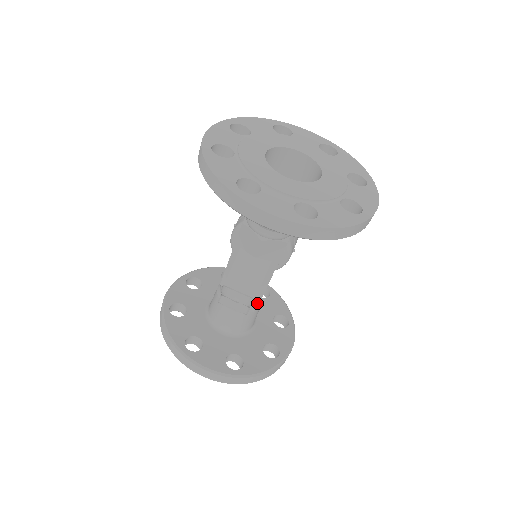
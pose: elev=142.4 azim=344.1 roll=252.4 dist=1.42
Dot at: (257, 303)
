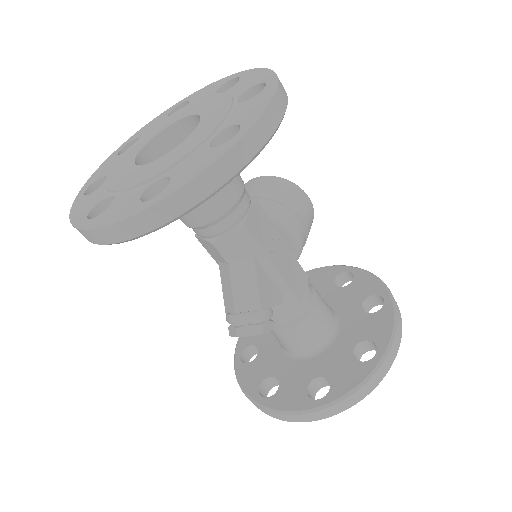
Dot at: (303, 305)
